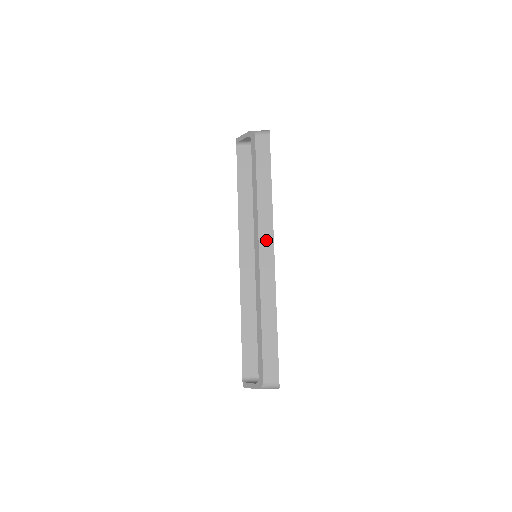
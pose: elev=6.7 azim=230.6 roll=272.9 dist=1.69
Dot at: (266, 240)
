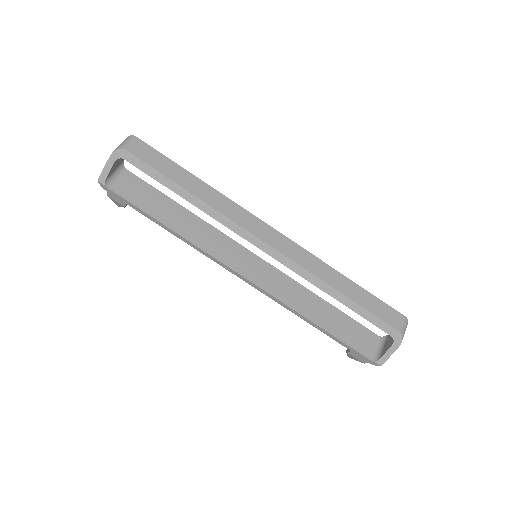
Dot at: (256, 227)
